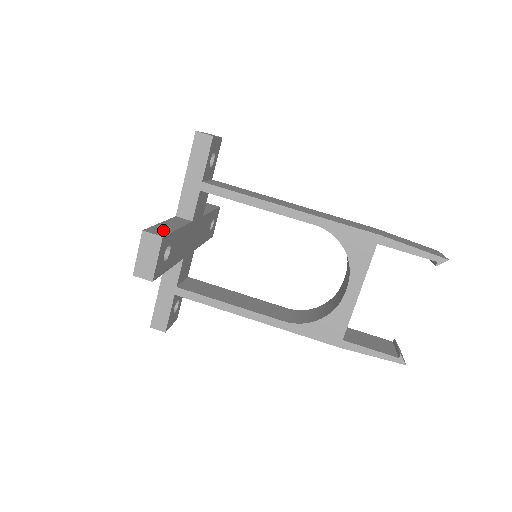
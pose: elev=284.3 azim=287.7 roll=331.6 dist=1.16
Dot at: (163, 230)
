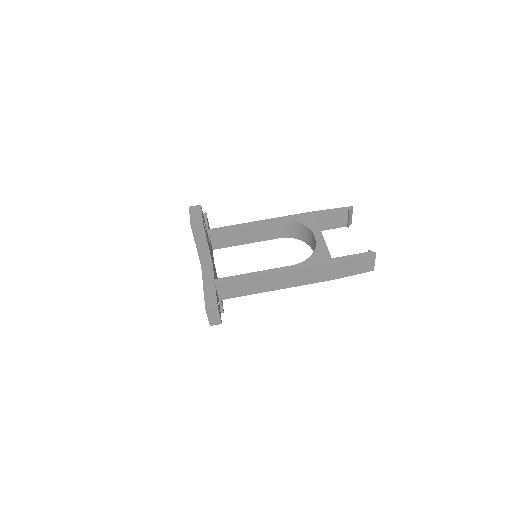
Dot at: occluded
